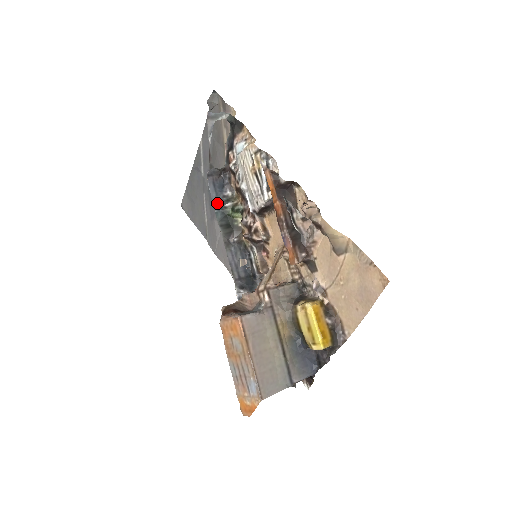
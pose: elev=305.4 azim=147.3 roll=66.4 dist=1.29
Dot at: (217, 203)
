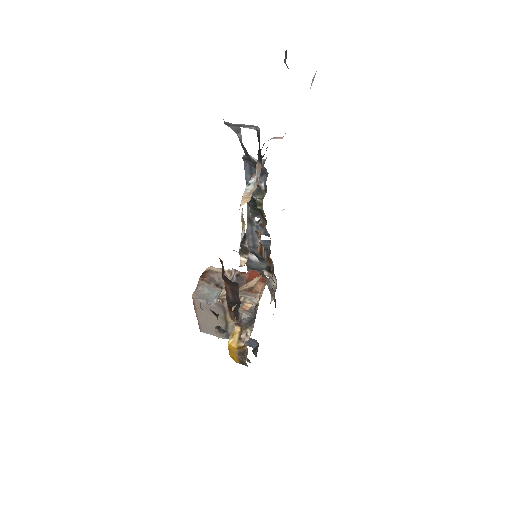
Dot at: occluded
